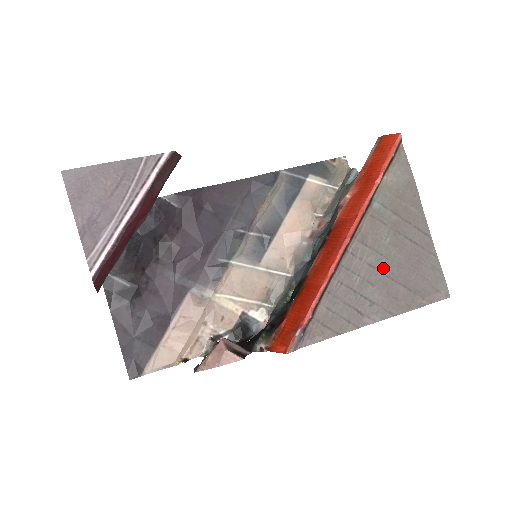
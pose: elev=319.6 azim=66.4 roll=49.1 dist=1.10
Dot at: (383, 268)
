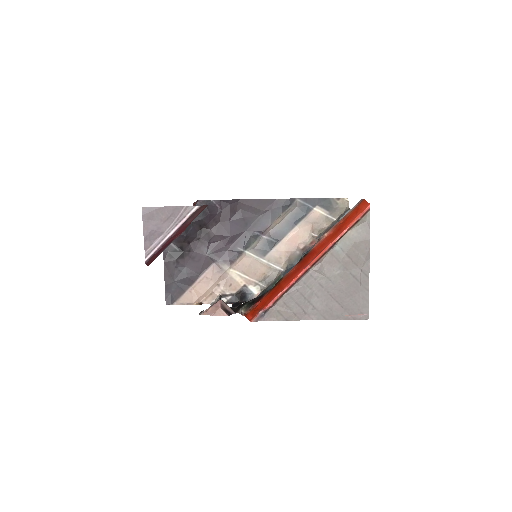
Dot at: (329, 289)
